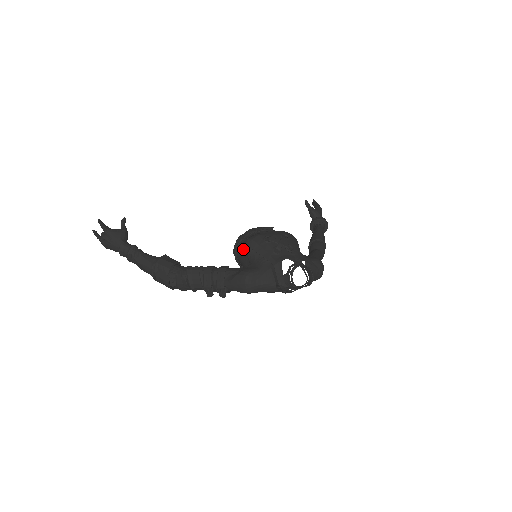
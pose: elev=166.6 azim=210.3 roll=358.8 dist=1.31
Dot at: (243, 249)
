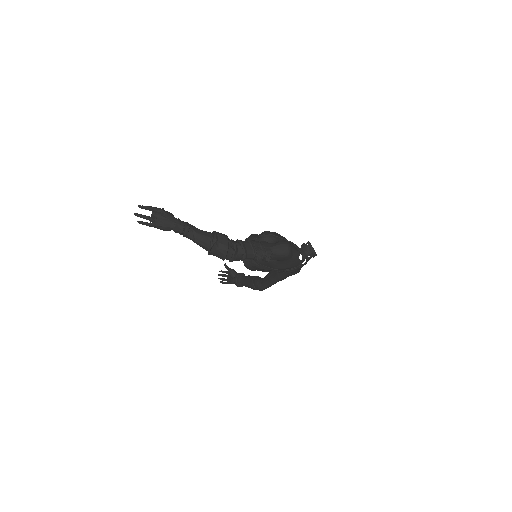
Dot at: (263, 237)
